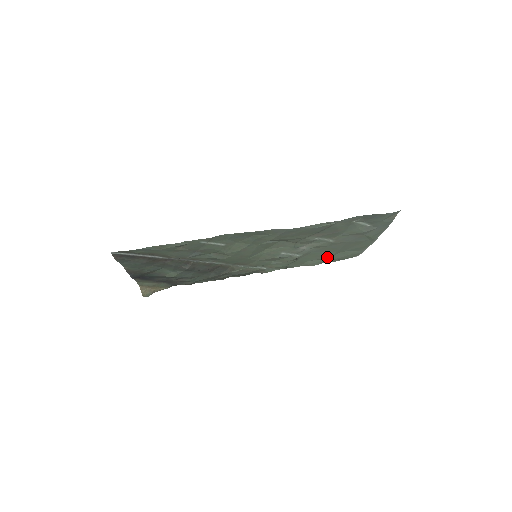
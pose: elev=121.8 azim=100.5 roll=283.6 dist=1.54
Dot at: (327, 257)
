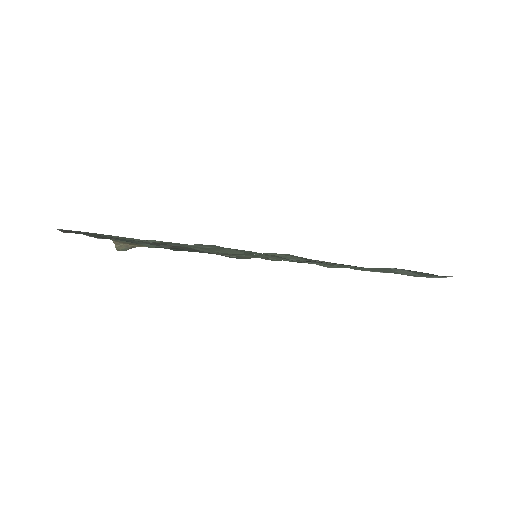
Dot at: occluded
